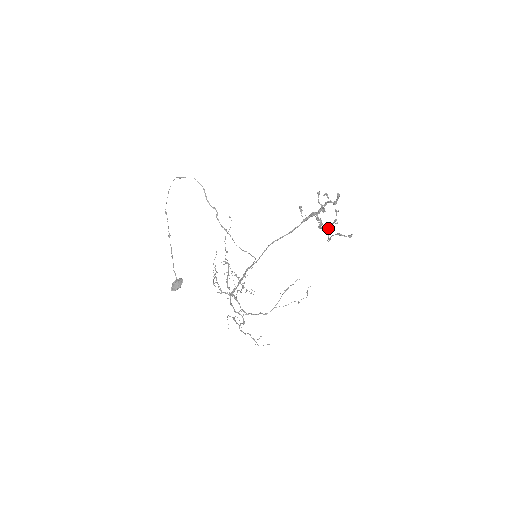
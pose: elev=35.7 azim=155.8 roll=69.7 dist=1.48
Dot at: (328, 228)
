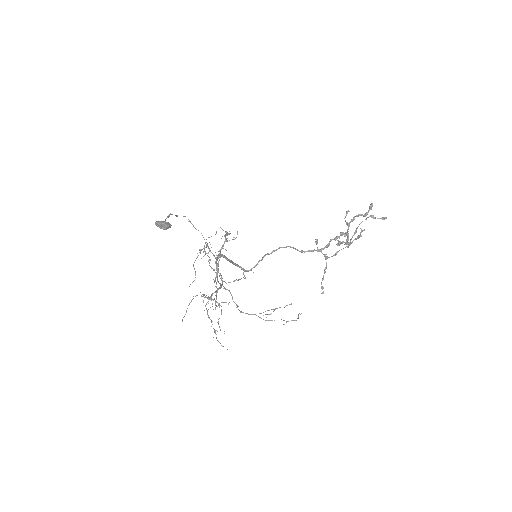
Dot at: (349, 242)
